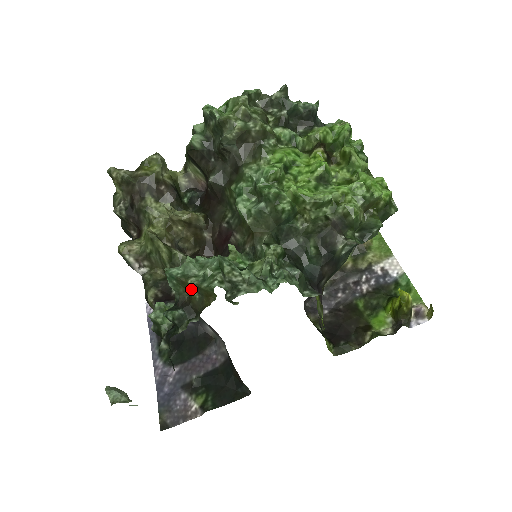
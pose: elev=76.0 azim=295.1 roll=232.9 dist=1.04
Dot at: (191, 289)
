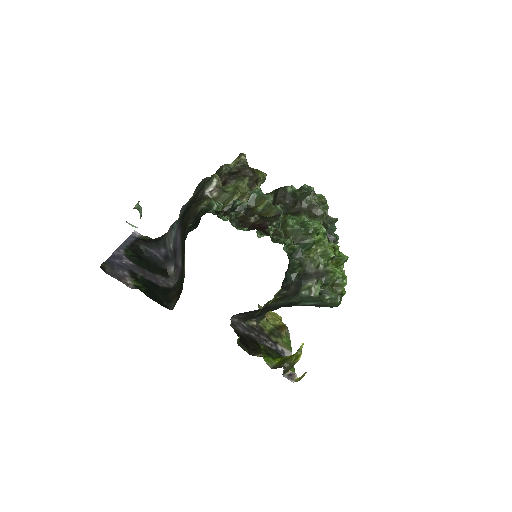
Dot at: (260, 205)
